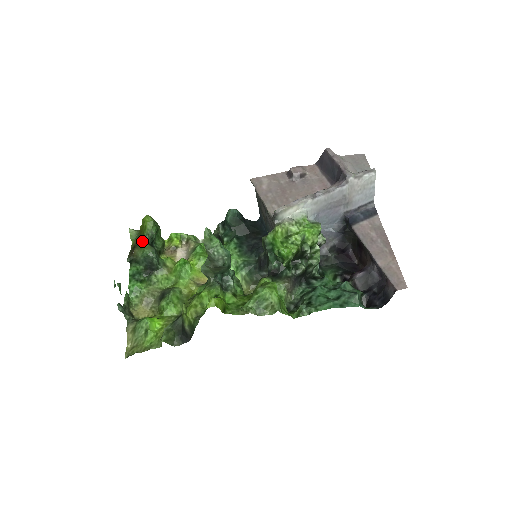
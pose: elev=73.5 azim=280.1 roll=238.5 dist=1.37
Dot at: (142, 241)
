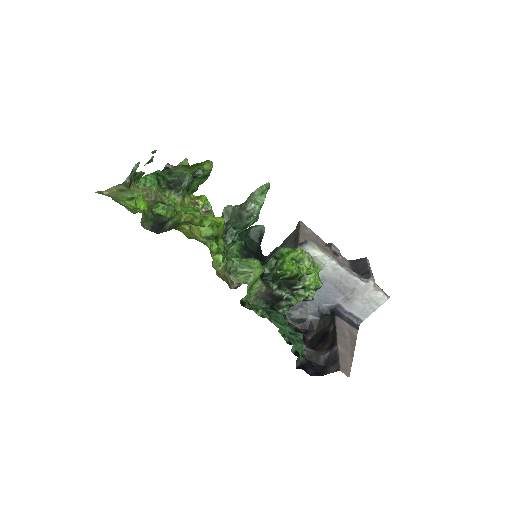
Dot at: (192, 167)
